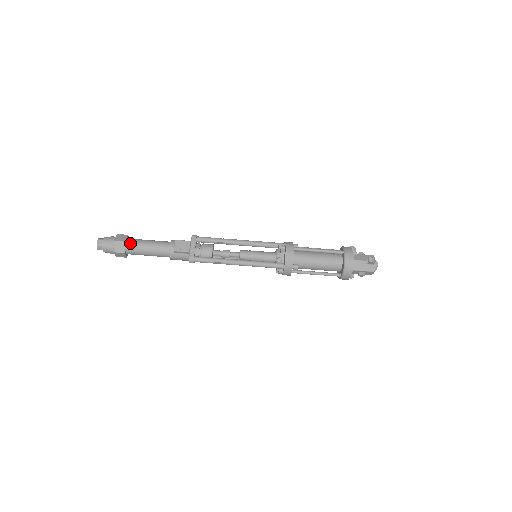
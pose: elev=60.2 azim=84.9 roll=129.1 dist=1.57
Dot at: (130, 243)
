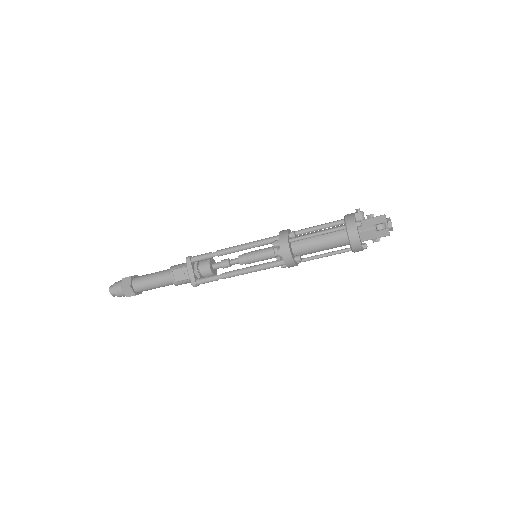
Dot at: (136, 285)
